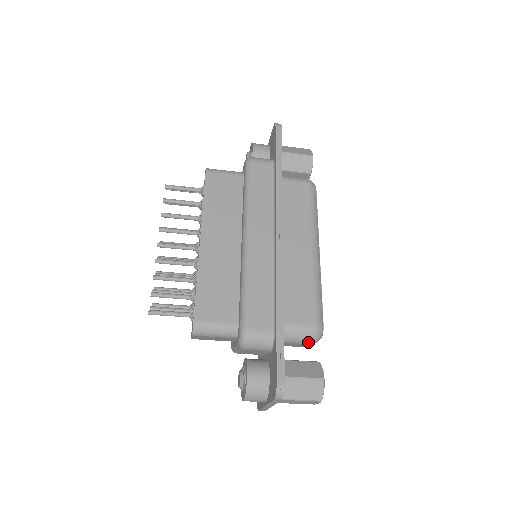
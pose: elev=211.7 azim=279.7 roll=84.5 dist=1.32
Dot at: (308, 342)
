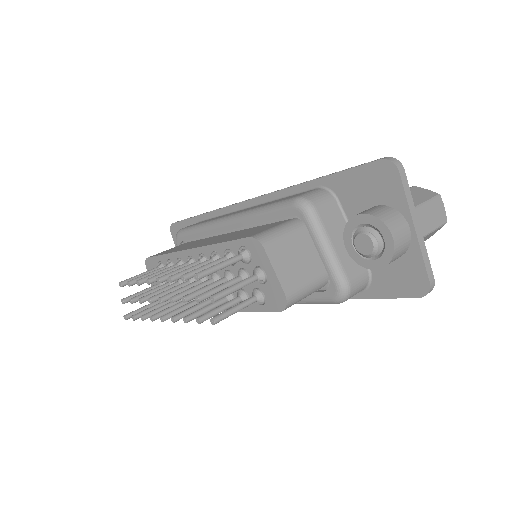
Dot at: occluded
